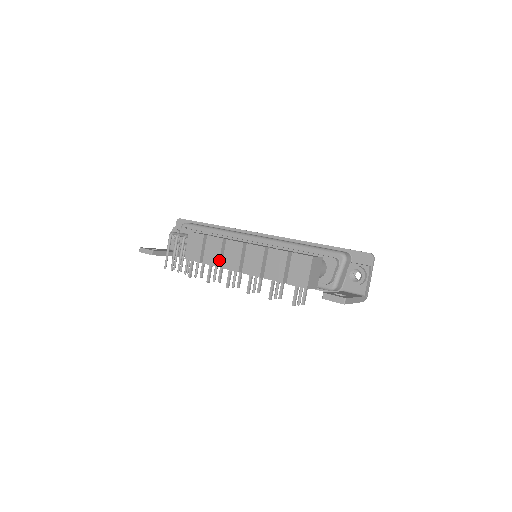
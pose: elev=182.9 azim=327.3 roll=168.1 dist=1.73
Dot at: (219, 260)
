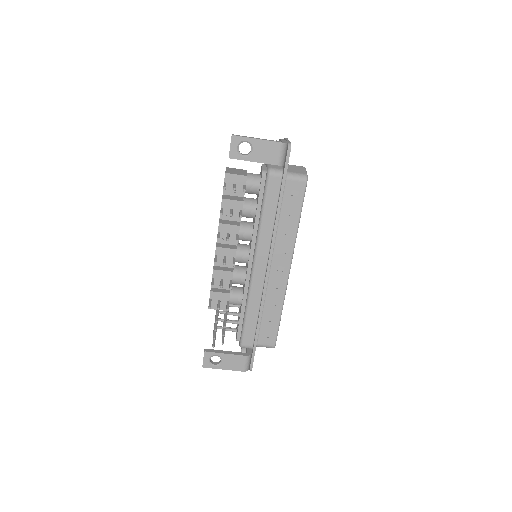
Dot at: (213, 267)
